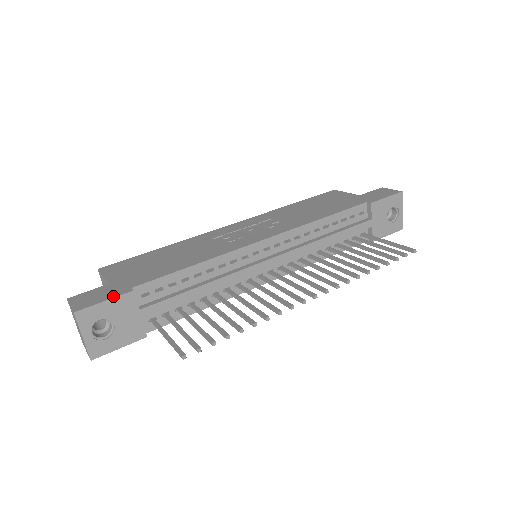
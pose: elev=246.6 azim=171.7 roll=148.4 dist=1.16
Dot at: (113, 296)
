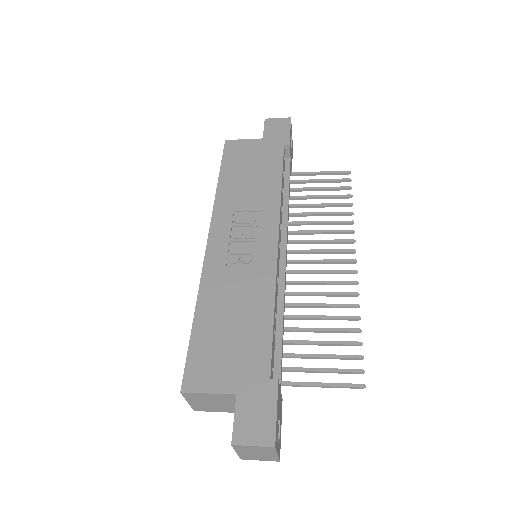
Dot at: (274, 401)
